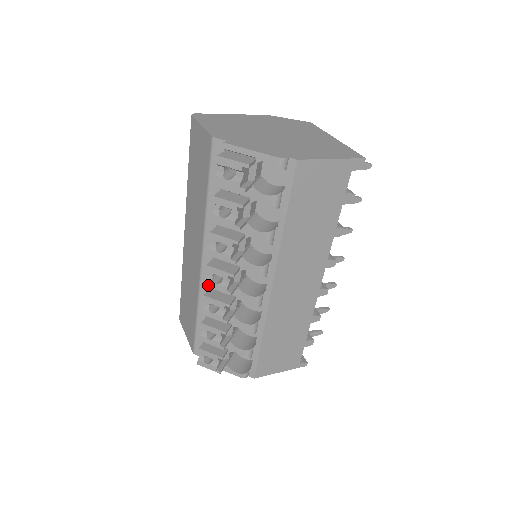
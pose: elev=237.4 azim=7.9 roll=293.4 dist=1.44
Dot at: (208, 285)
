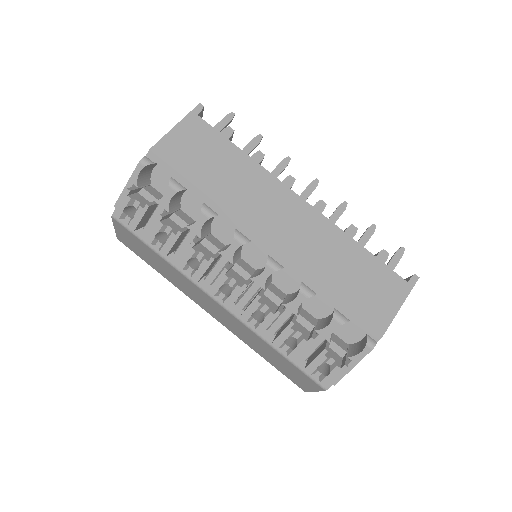
Dot at: (229, 304)
